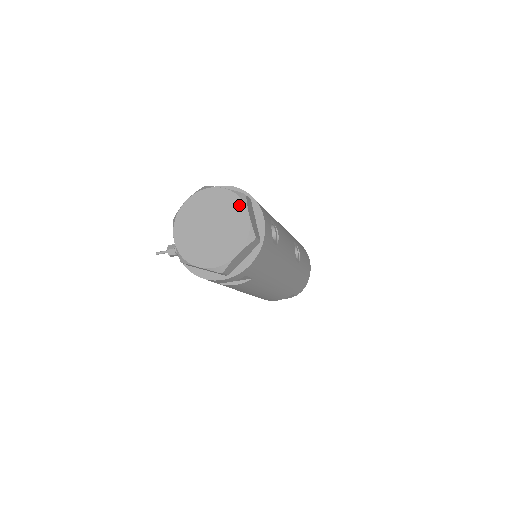
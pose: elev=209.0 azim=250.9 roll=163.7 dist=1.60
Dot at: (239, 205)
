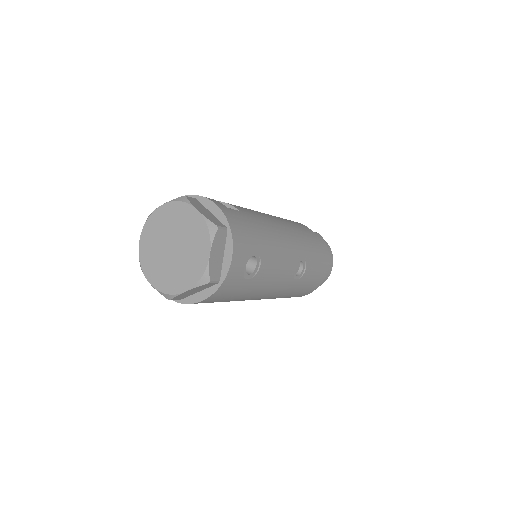
Dot at: (205, 239)
